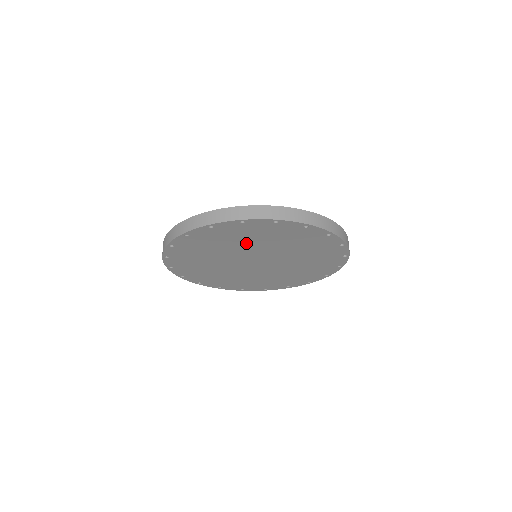
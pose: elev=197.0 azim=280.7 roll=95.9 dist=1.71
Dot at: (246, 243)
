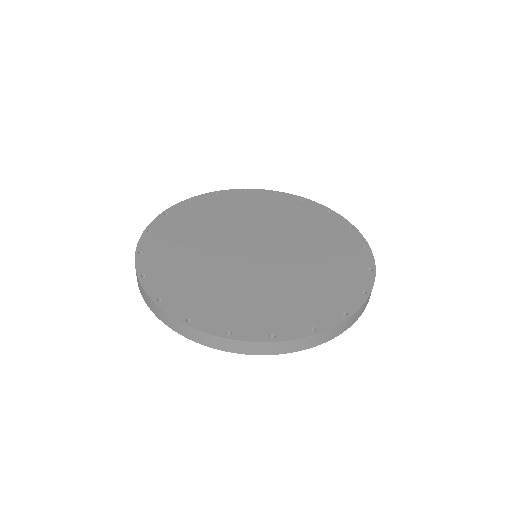
Dot at: occluded
